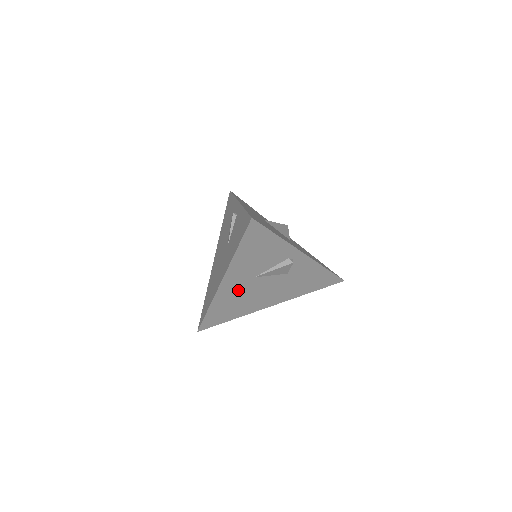
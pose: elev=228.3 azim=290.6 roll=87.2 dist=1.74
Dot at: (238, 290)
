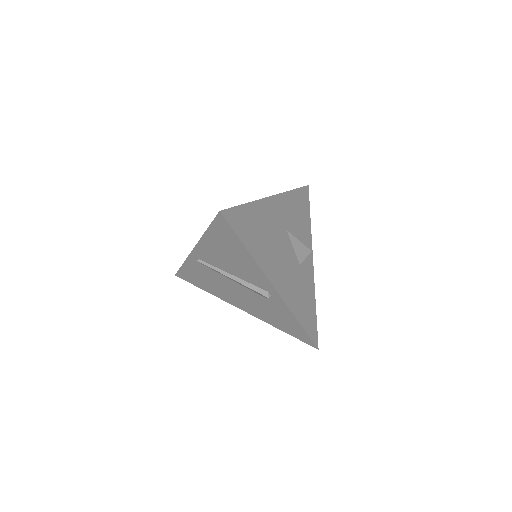
Dot at: (273, 223)
